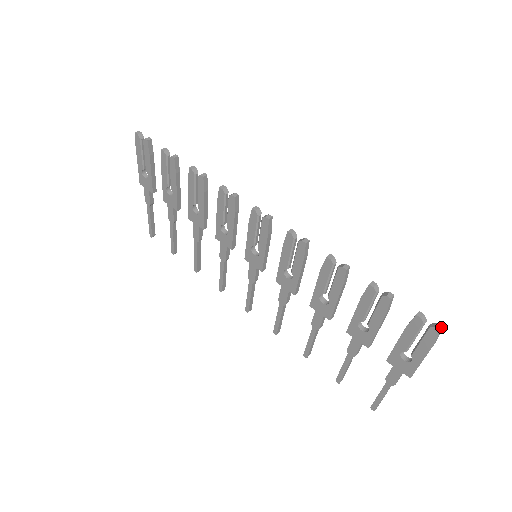
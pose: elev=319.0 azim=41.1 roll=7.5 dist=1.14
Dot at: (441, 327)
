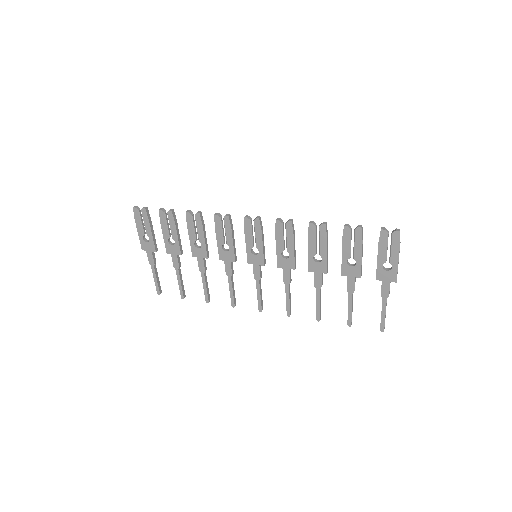
Dot at: (399, 229)
